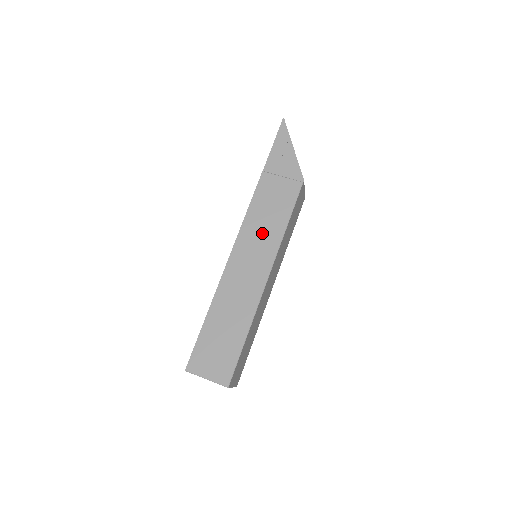
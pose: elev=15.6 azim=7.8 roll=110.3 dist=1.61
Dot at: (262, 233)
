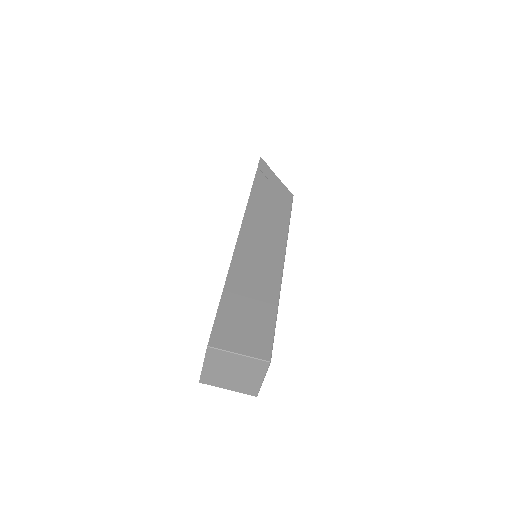
Dot at: (266, 226)
